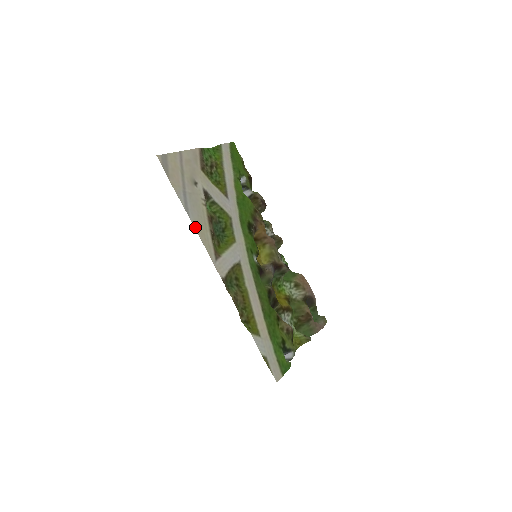
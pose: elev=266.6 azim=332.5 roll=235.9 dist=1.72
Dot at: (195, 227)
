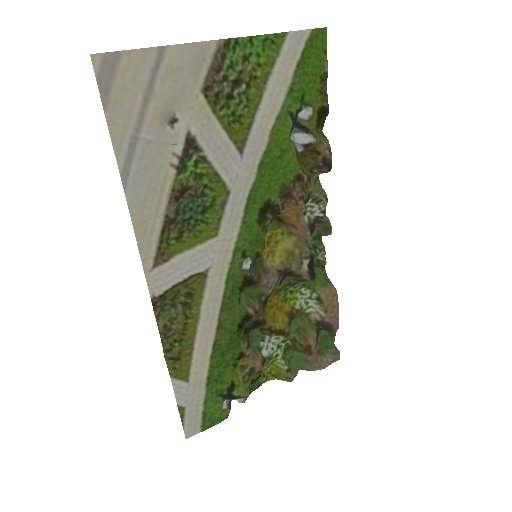
Dot at: (130, 209)
